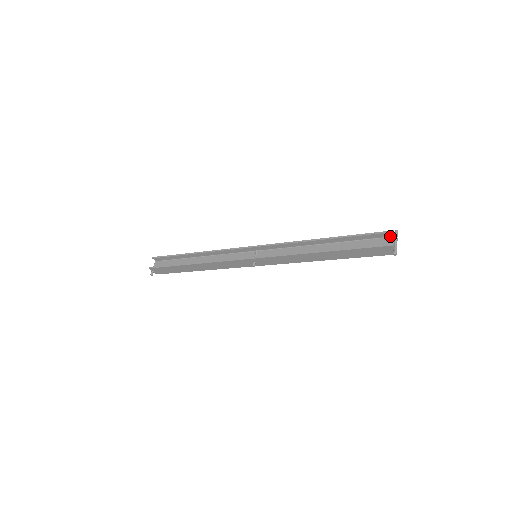
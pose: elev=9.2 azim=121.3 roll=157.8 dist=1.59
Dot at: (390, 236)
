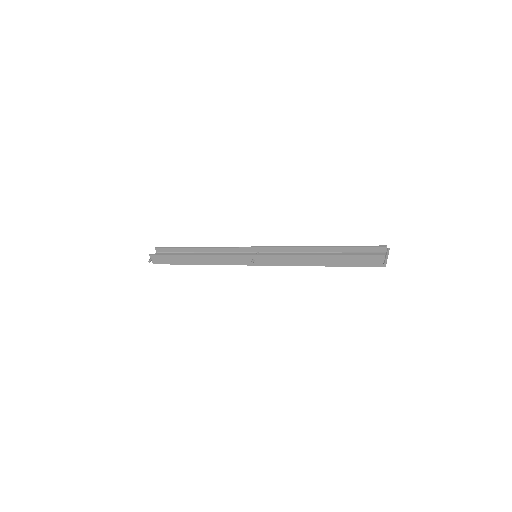
Dot at: (382, 251)
